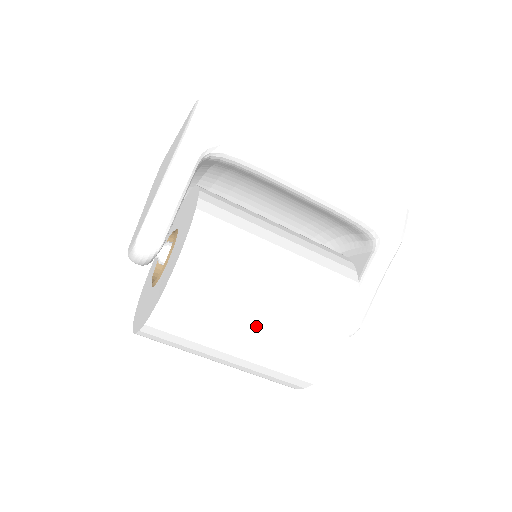
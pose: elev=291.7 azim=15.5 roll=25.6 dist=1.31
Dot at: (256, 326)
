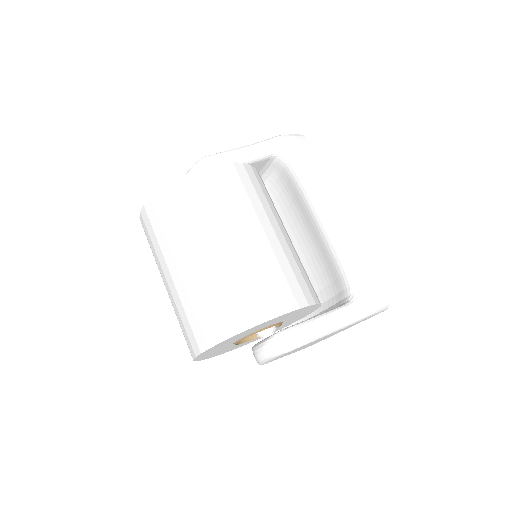
Dot at: (223, 244)
